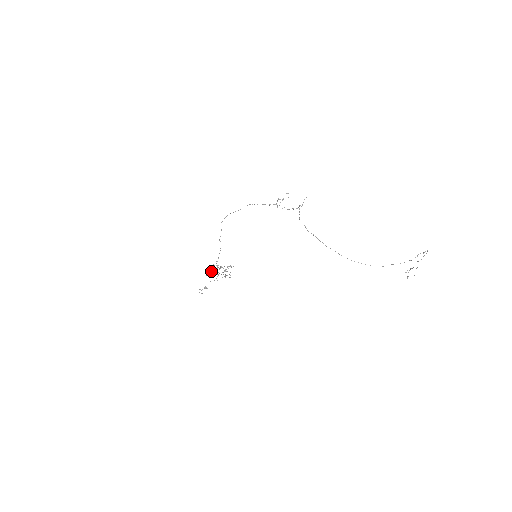
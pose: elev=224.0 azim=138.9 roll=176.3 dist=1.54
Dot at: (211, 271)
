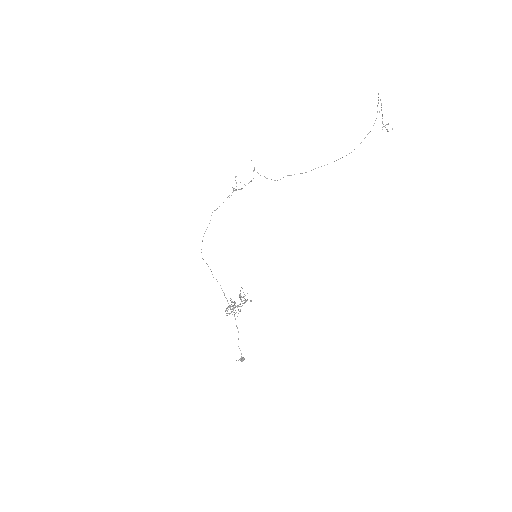
Dot at: (229, 314)
